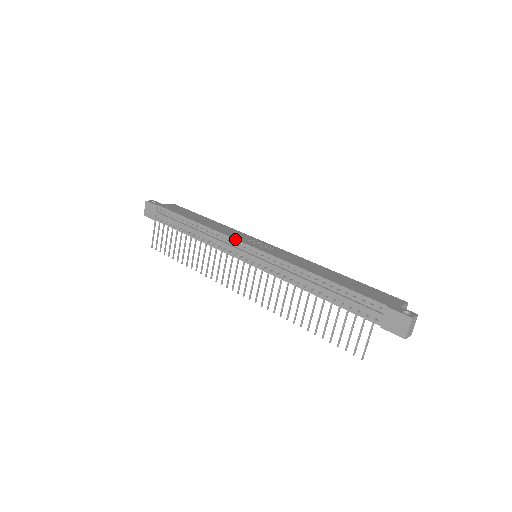
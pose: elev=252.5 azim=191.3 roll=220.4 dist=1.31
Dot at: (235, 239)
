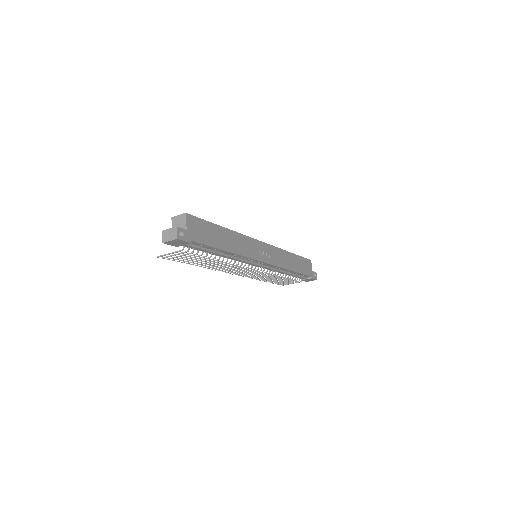
Dot at: (256, 260)
